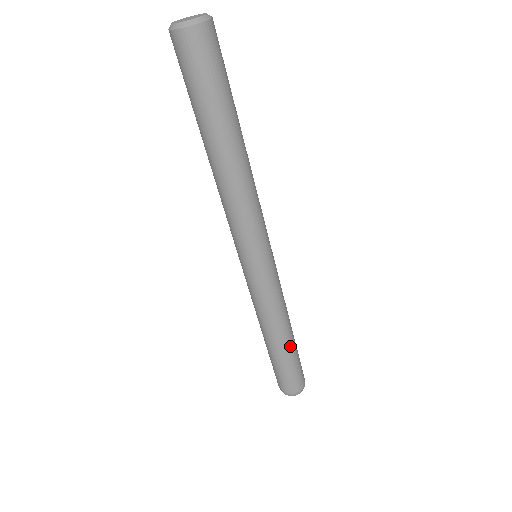
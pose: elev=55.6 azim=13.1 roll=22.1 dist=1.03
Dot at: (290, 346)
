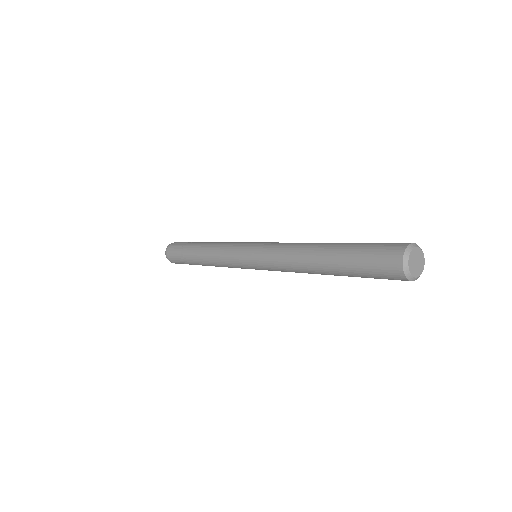
Dot at: occluded
